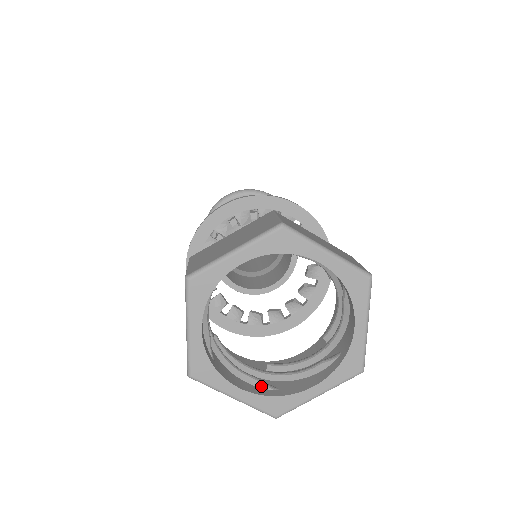
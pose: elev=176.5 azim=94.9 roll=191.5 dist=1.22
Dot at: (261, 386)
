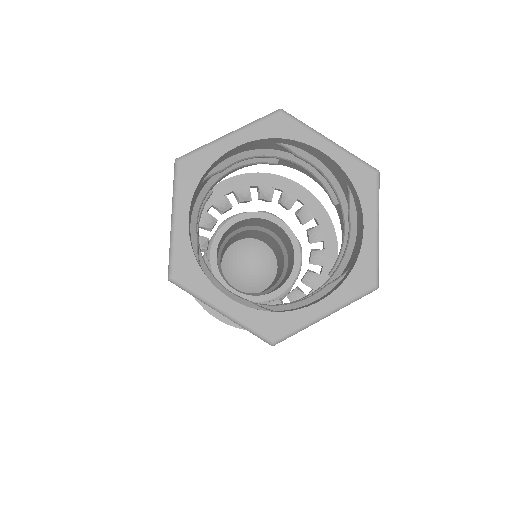
Dot at: (255, 307)
